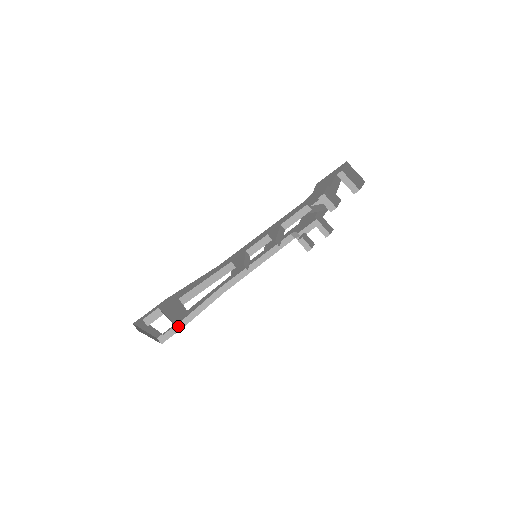
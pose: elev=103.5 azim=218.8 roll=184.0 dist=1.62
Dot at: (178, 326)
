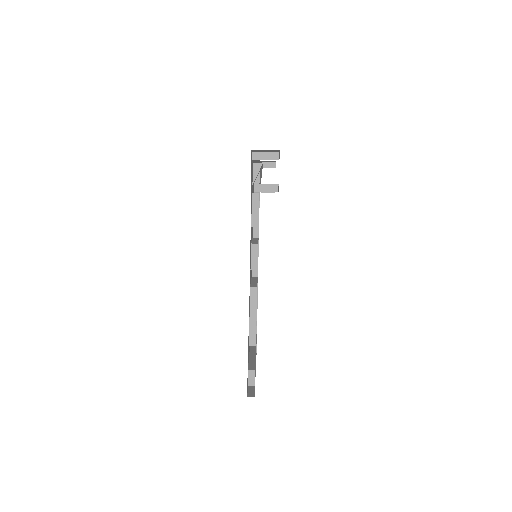
Dot at: occluded
